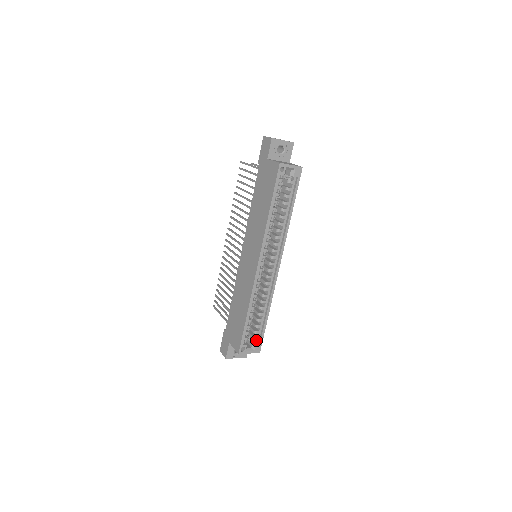
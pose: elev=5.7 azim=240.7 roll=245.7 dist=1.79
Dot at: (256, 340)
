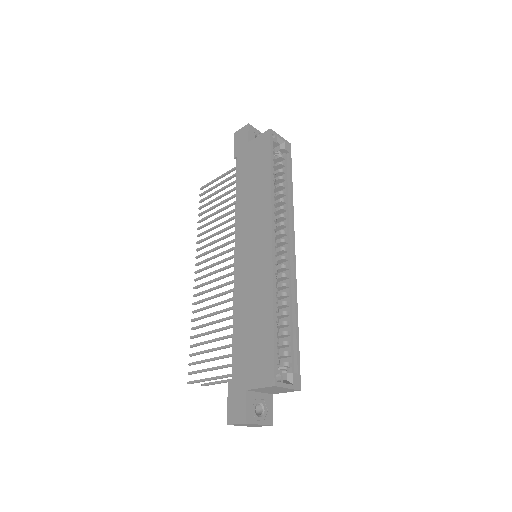
Dot at: (289, 370)
